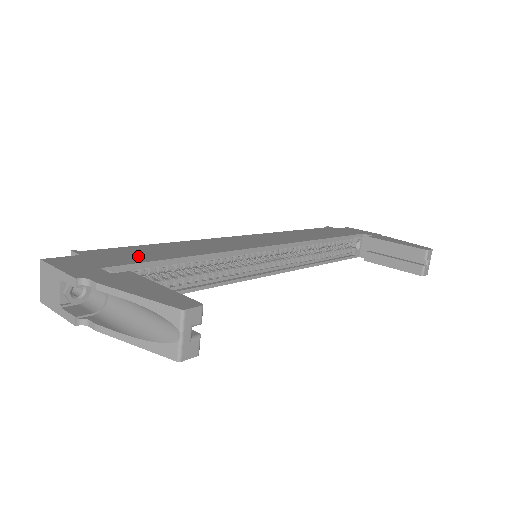
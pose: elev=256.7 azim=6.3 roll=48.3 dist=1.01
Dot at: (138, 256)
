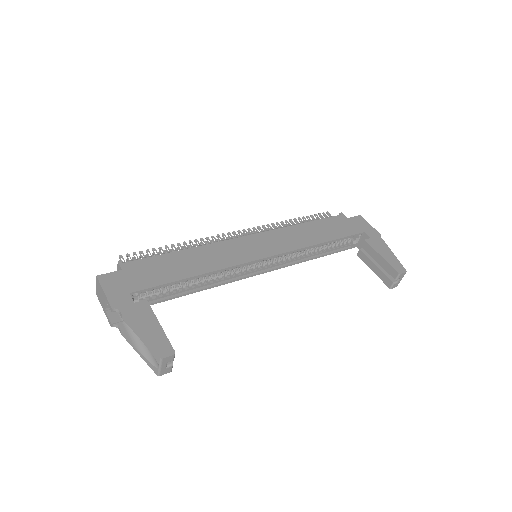
Dot at: (159, 274)
